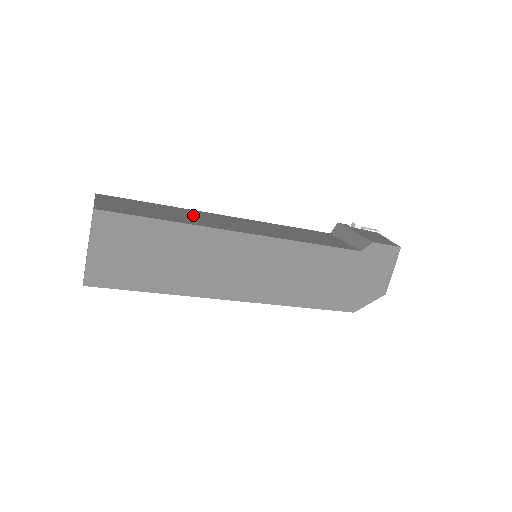
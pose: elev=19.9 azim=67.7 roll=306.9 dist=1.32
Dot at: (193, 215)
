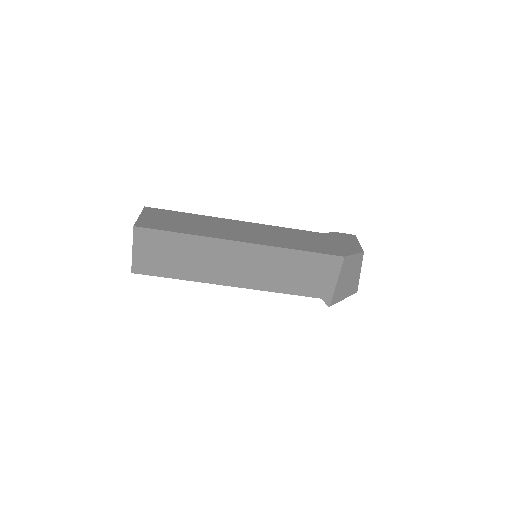
Dot at: occluded
